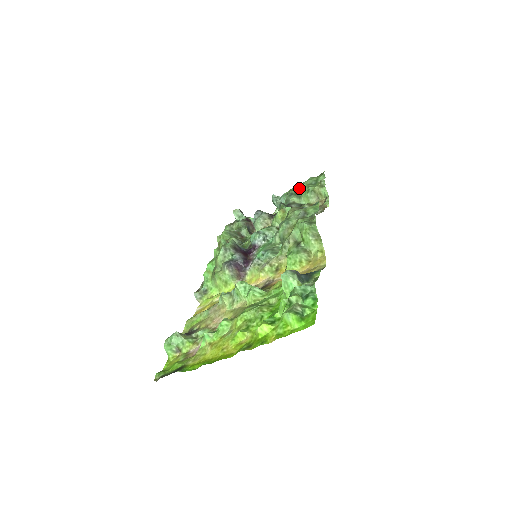
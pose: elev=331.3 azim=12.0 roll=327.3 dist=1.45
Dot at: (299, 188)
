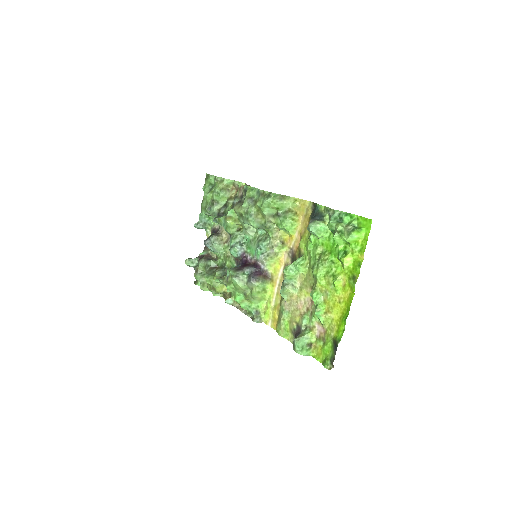
Dot at: (209, 199)
